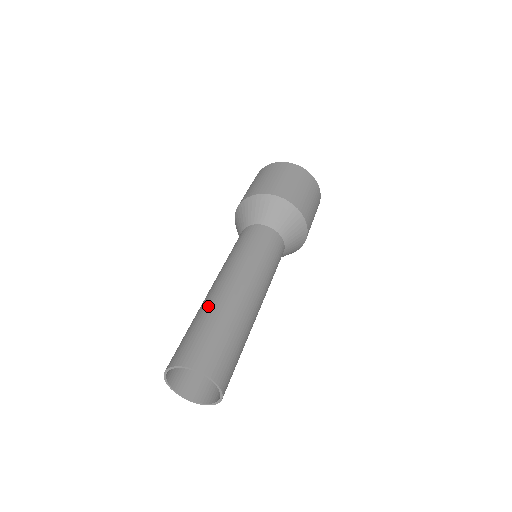
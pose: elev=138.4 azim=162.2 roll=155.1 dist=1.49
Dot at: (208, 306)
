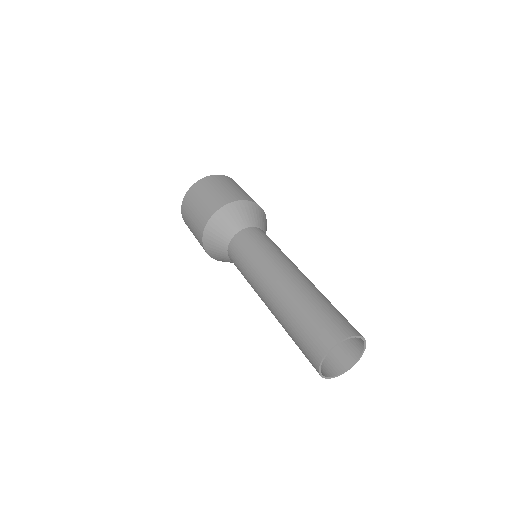
Dot at: (296, 297)
